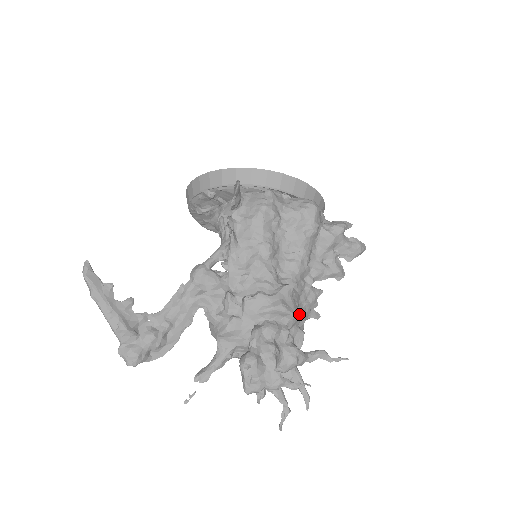
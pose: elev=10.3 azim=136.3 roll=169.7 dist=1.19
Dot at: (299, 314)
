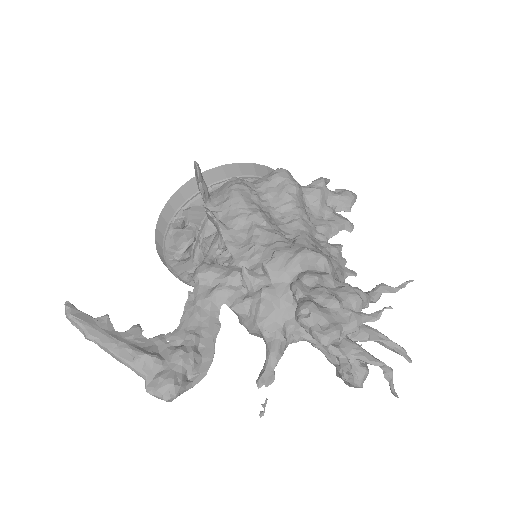
Dot at: (331, 260)
